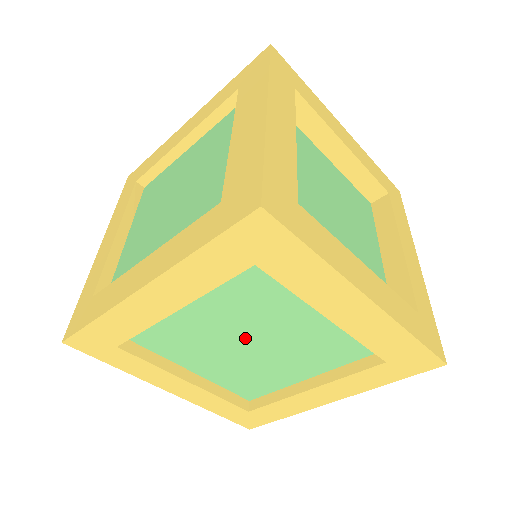
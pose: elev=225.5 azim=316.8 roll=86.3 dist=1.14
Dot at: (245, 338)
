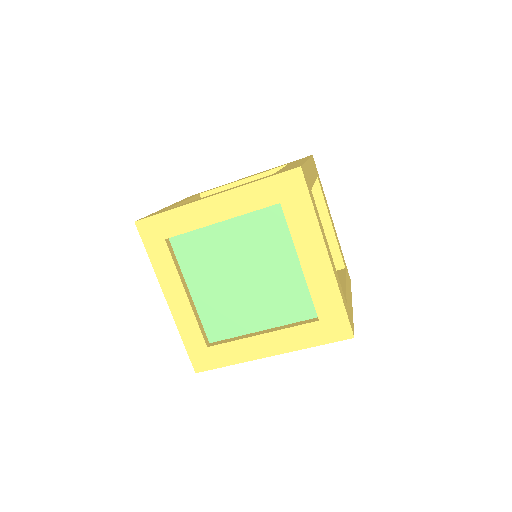
Dot at: (241, 271)
